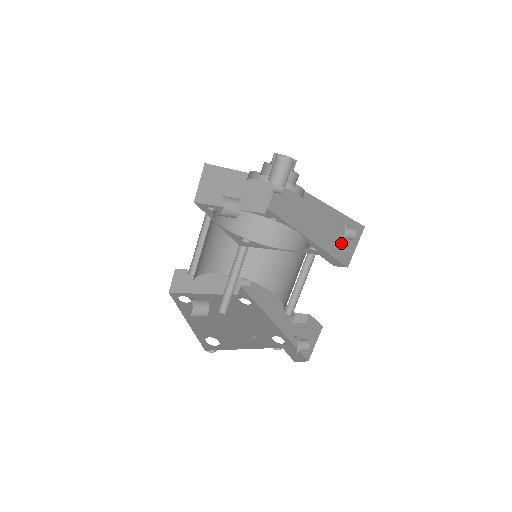
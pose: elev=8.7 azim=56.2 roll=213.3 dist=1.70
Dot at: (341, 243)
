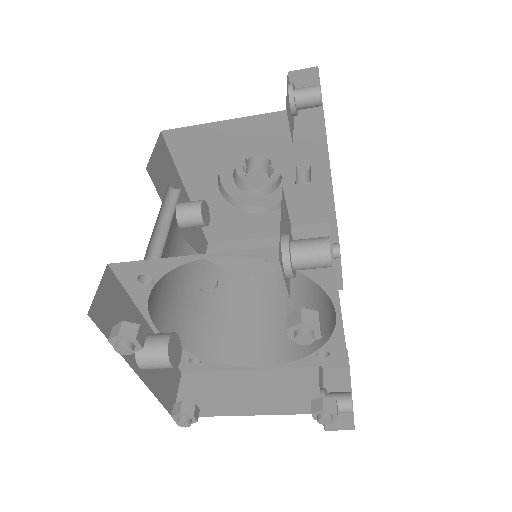
Dot at: occluded
